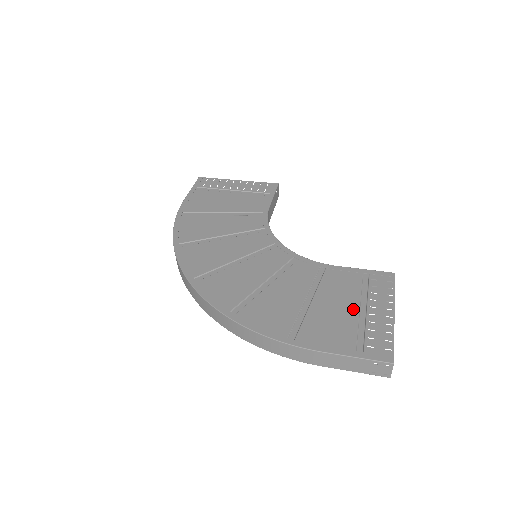
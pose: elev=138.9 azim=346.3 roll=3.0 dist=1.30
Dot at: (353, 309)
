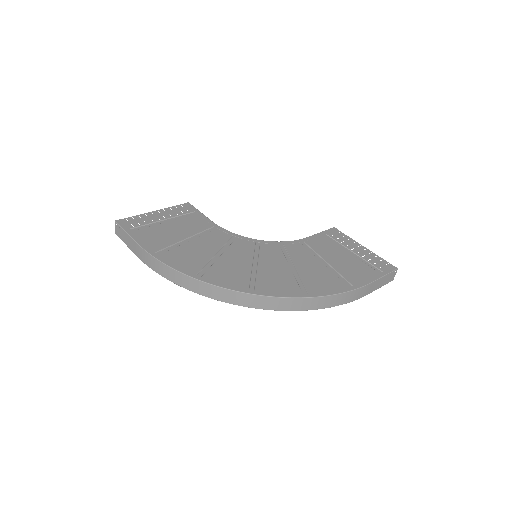
Dot at: (348, 255)
